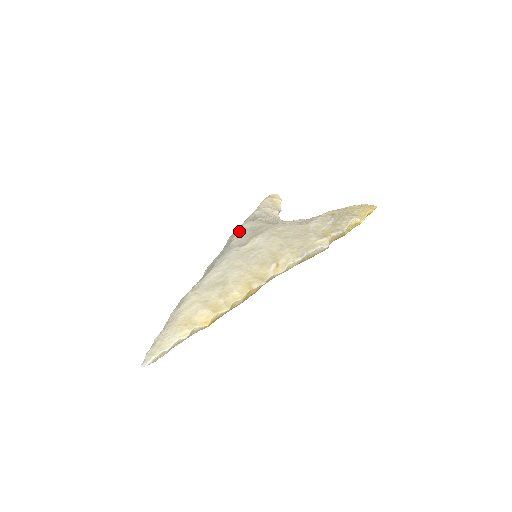
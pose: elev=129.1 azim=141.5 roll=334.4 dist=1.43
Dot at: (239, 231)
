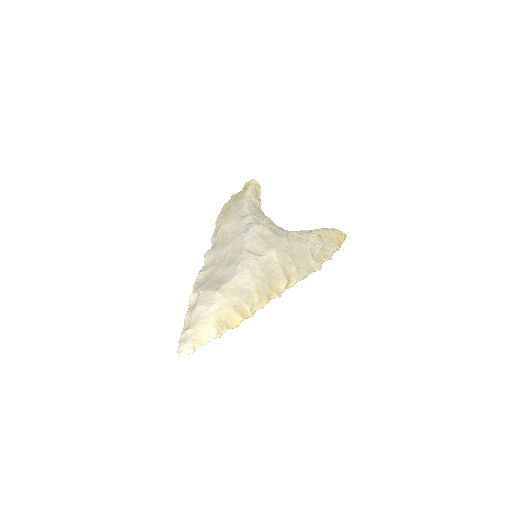
Dot at: (250, 234)
